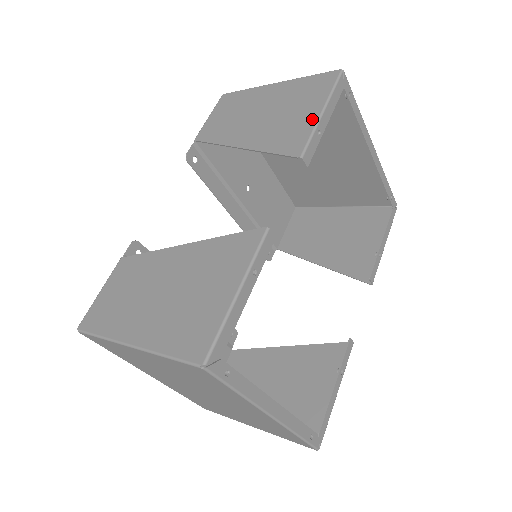
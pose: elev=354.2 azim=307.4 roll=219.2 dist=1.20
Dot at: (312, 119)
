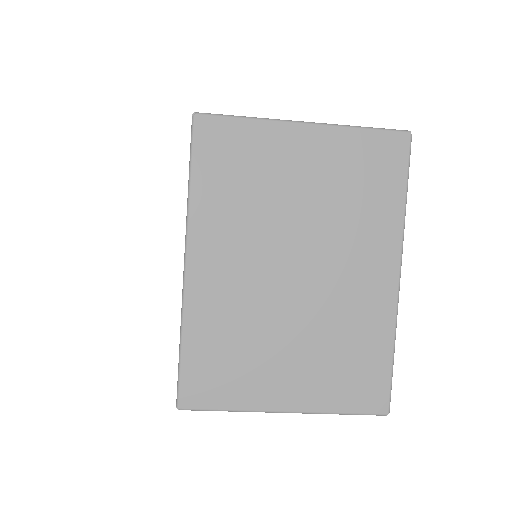
Dot at: occluded
